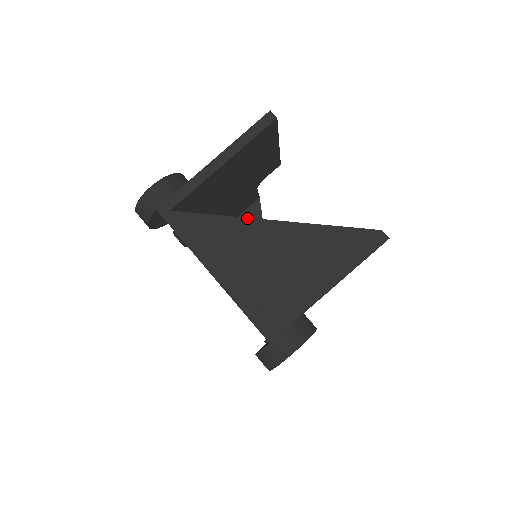
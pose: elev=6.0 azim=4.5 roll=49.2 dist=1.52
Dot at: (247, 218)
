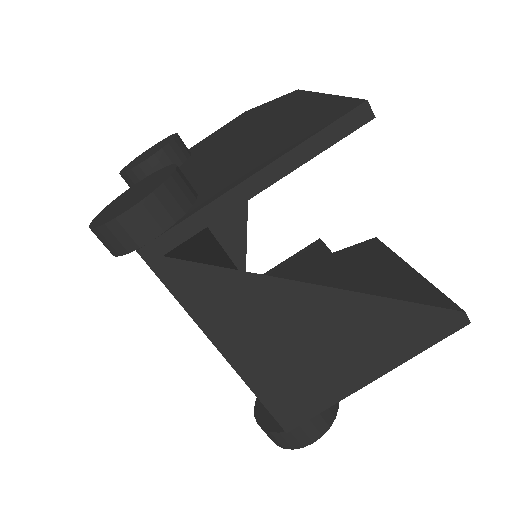
Dot at: (289, 280)
